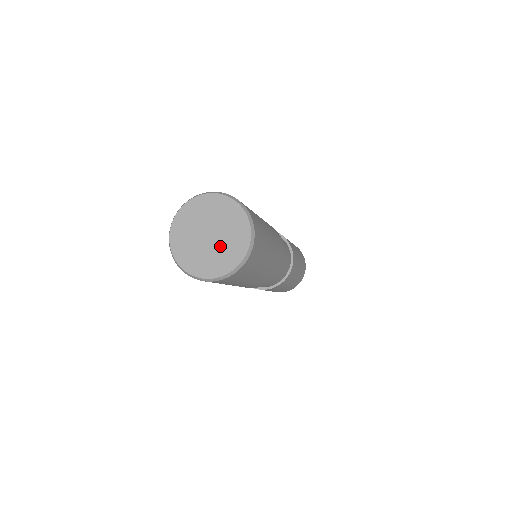
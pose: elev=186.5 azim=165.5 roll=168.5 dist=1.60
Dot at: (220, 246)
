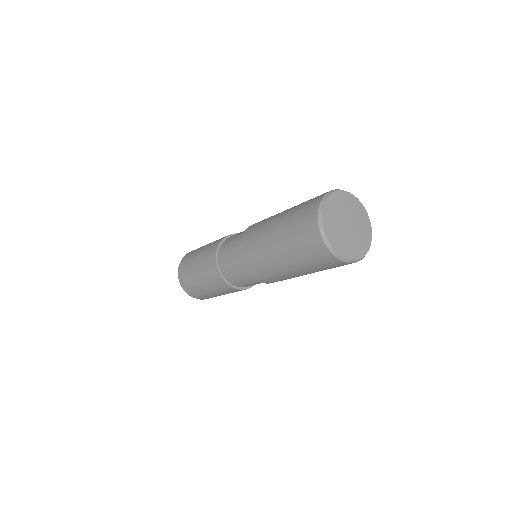
Dot at: (352, 238)
